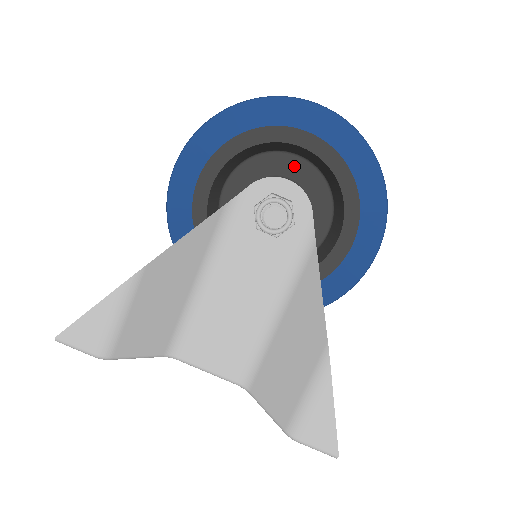
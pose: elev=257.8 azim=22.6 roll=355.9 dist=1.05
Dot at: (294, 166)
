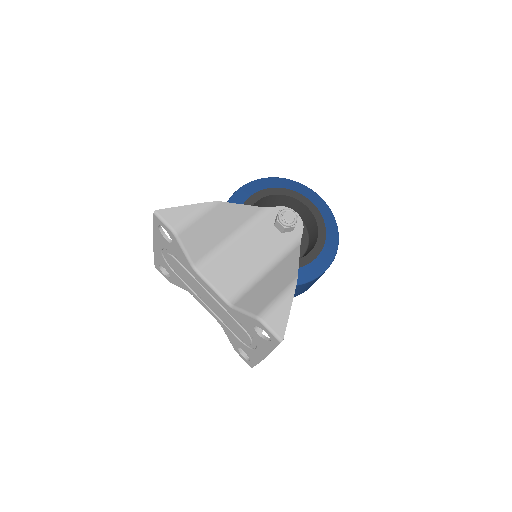
Dot at: occluded
